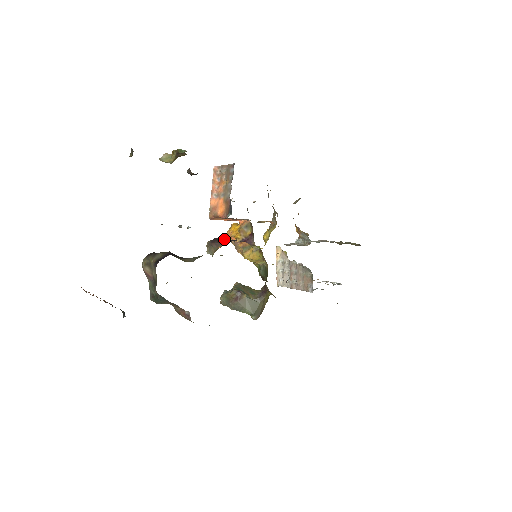
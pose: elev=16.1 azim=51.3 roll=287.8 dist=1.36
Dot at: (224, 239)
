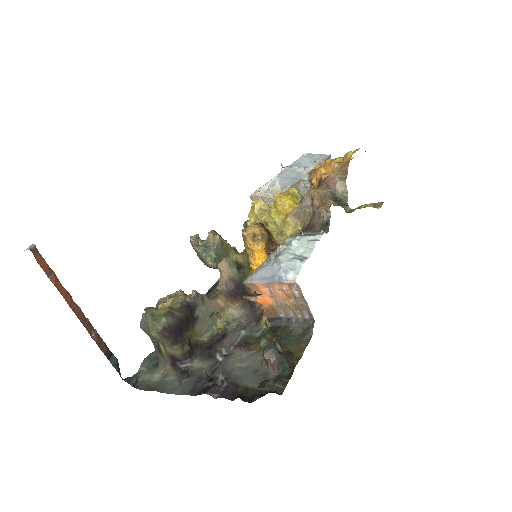
Dot at: (242, 296)
